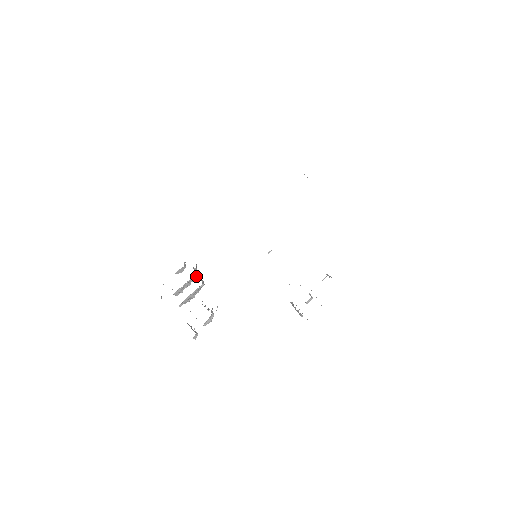
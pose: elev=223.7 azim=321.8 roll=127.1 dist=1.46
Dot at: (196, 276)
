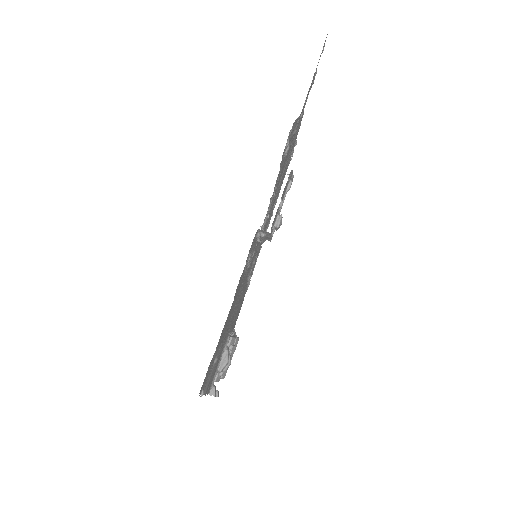
Dot at: occluded
